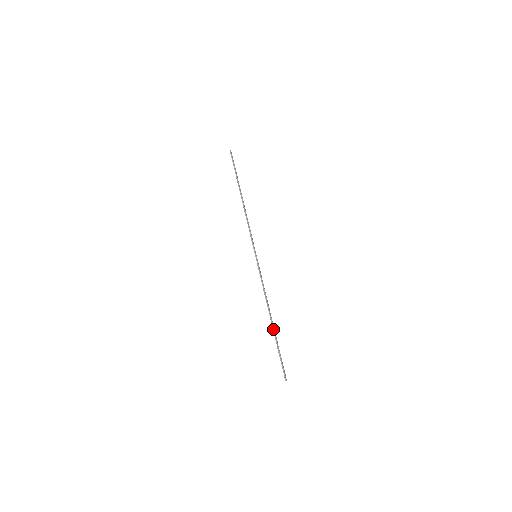
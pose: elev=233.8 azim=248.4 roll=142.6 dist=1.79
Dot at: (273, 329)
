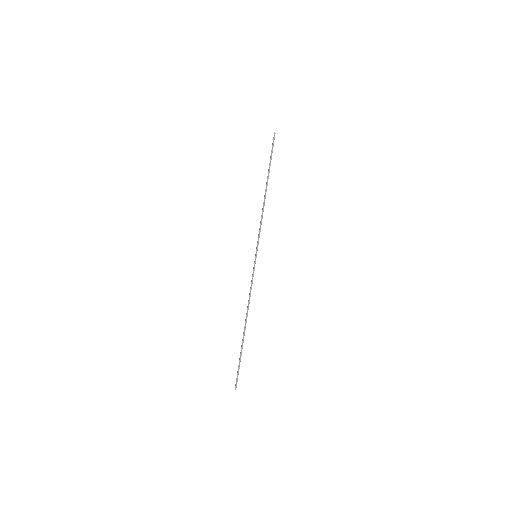
Dot at: occluded
